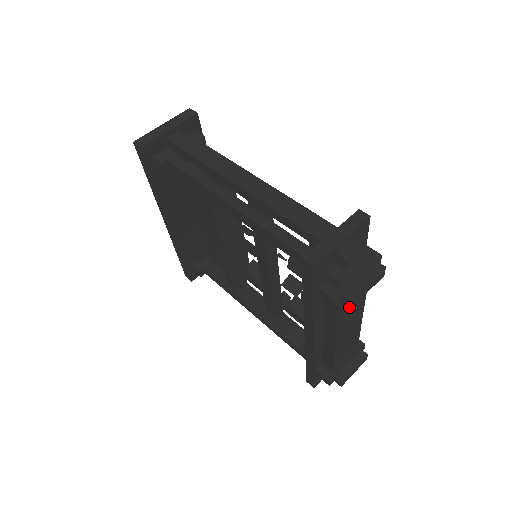
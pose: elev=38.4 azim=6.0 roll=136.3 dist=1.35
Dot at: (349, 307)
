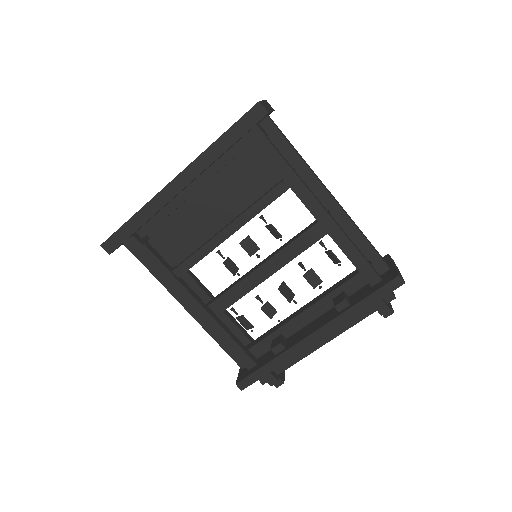
Dot at: (386, 317)
